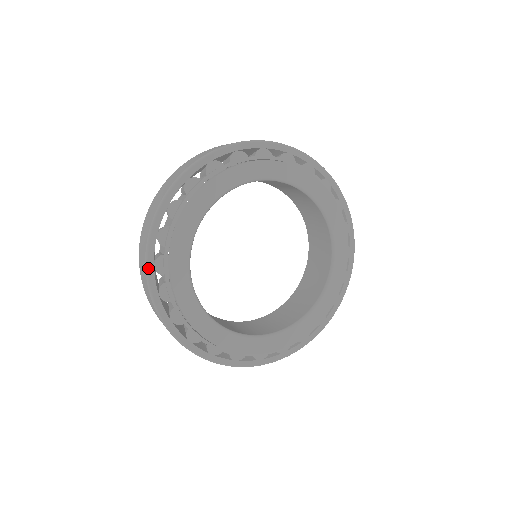
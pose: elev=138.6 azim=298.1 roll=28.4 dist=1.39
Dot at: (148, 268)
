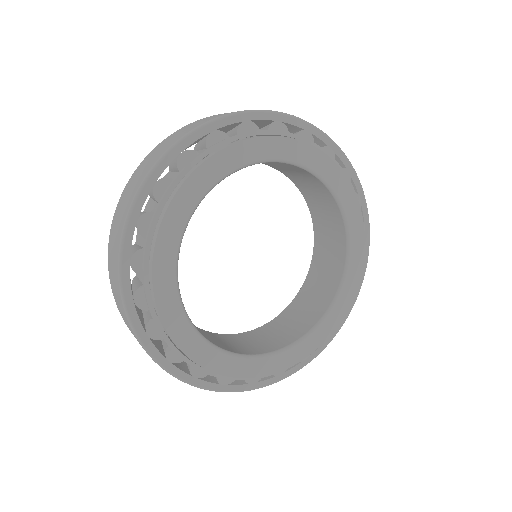
Dot at: (122, 265)
